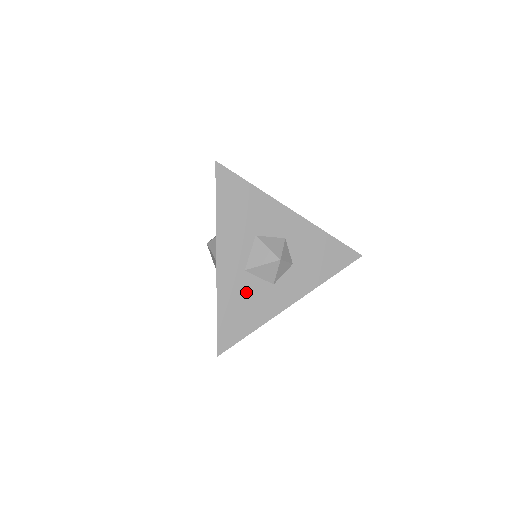
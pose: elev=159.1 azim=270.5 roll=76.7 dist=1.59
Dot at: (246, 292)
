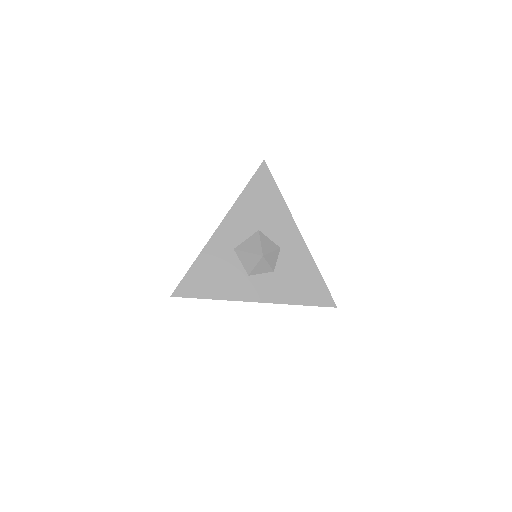
Dot at: (224, 266)
